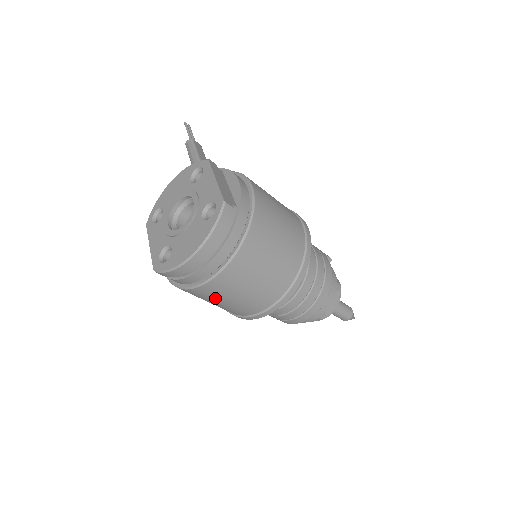
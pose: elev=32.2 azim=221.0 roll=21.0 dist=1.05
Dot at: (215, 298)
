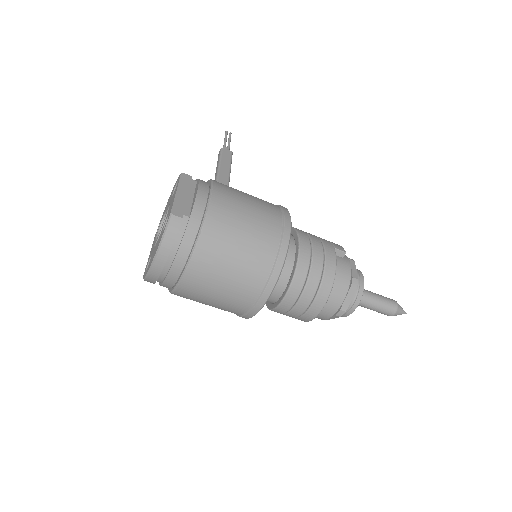
Dot at: (198, 300)
